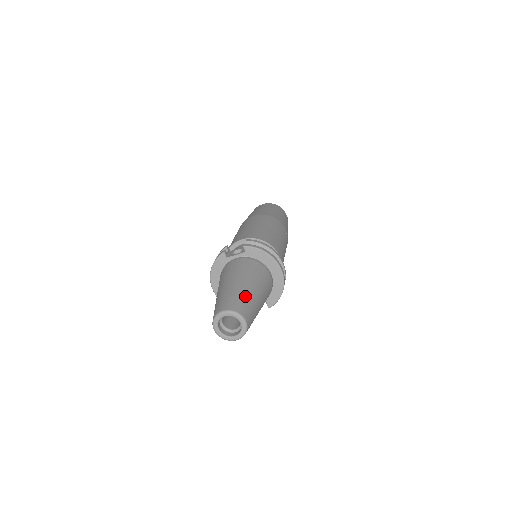
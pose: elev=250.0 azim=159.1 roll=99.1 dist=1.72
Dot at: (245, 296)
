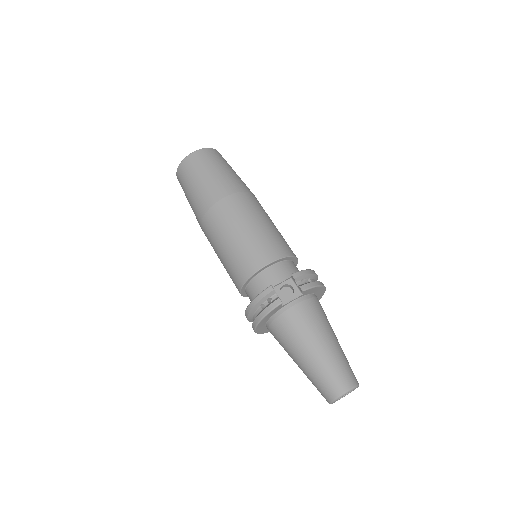
Dot at: (344, 358)
